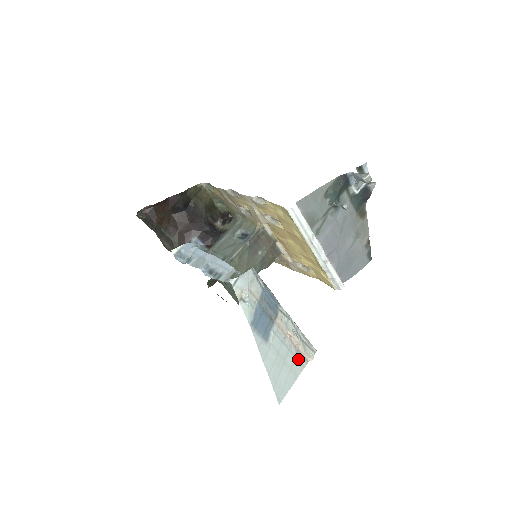
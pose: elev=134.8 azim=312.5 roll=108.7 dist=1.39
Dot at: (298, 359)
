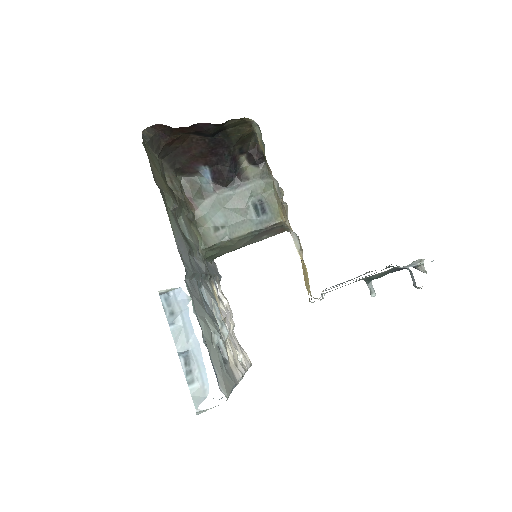
Dot at: occluded
